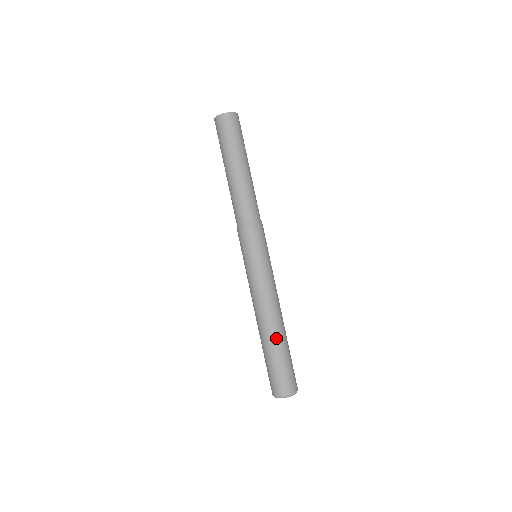
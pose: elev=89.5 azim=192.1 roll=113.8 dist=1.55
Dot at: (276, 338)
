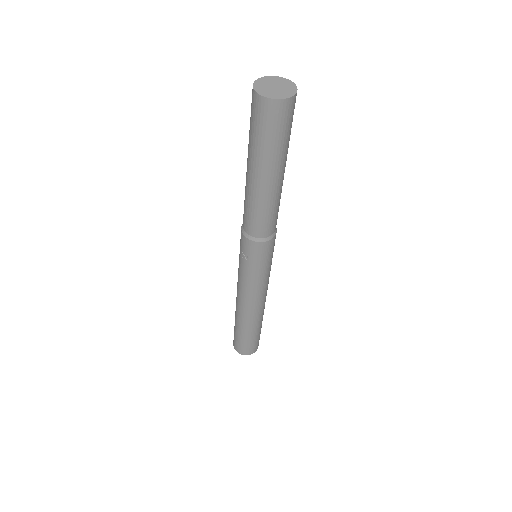
Dot at: (257, 324)
